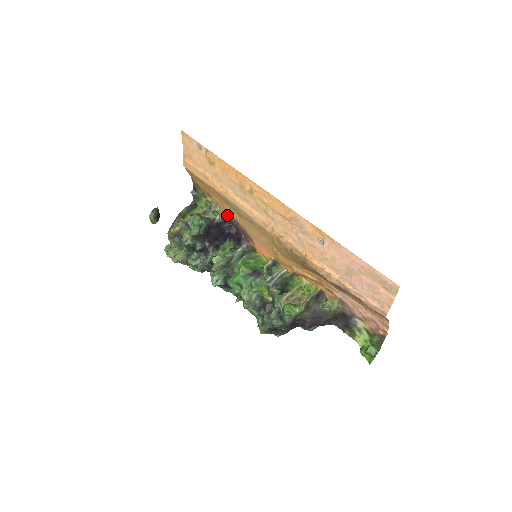
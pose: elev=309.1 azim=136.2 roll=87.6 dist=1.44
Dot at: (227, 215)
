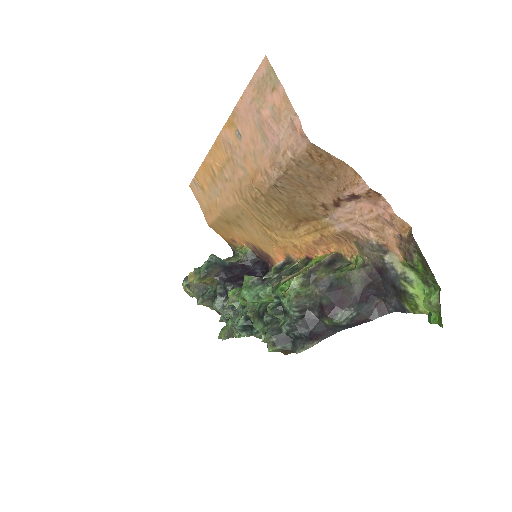
Dot at: (250, 250)
